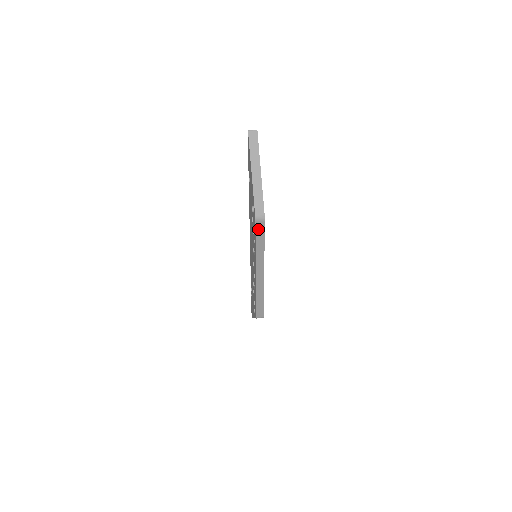
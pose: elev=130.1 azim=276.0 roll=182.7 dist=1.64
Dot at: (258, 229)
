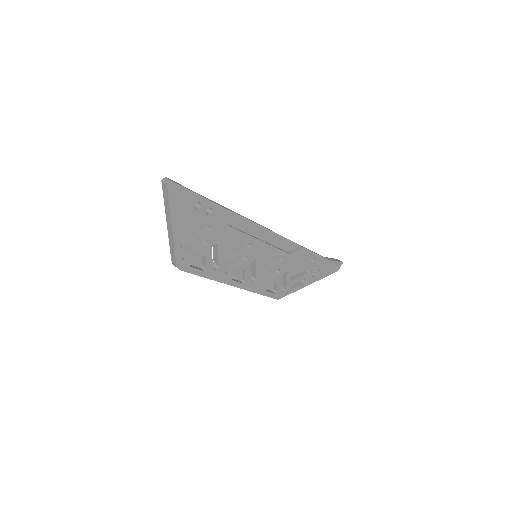
Dot at: occluded
